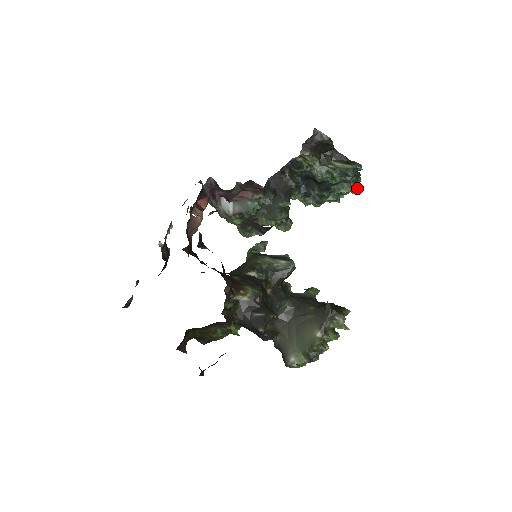
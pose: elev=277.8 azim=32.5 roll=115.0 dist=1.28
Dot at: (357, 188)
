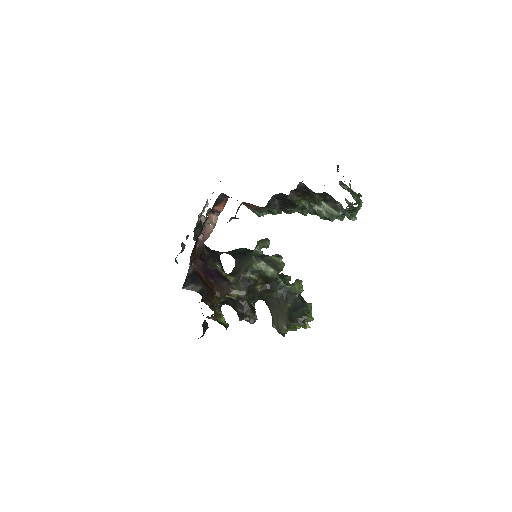
Dot at: (354, 216)
